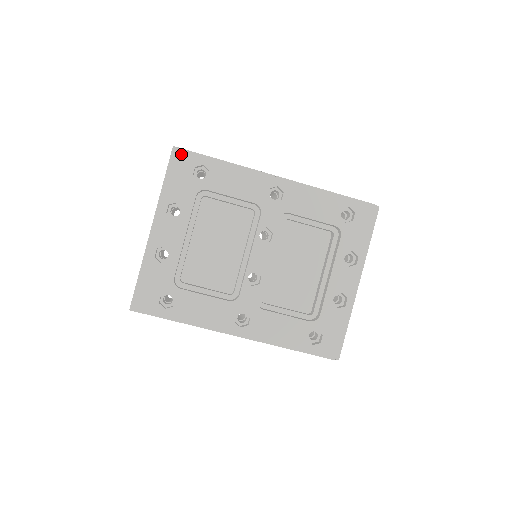
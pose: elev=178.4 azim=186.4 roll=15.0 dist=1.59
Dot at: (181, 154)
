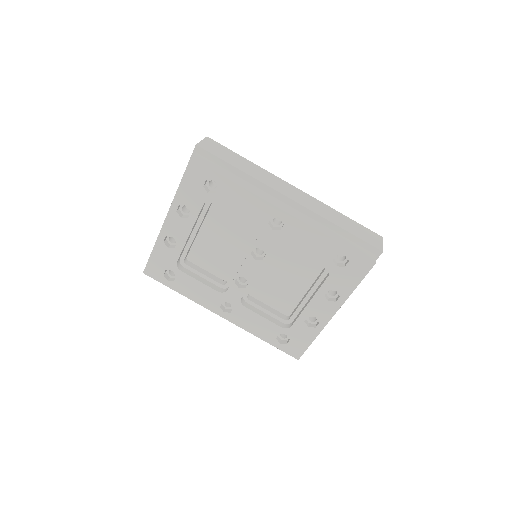
Dot at: (195, 165)
